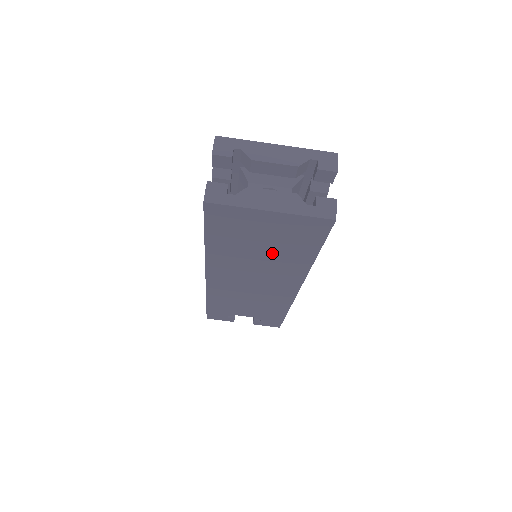
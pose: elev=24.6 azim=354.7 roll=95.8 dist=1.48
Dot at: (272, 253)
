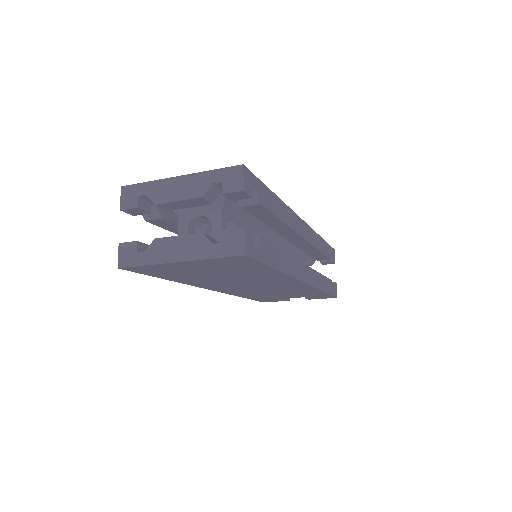
Dot at: (234, 275)
